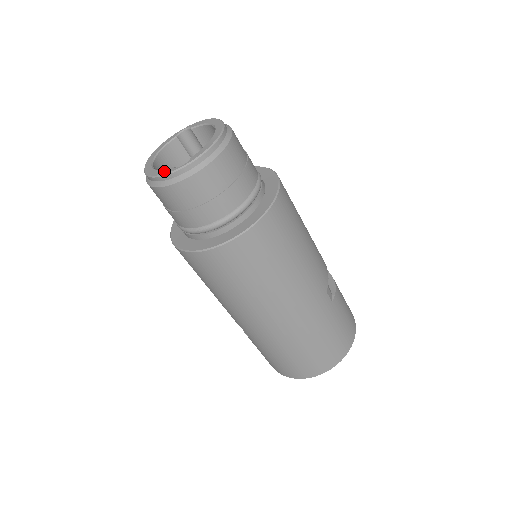
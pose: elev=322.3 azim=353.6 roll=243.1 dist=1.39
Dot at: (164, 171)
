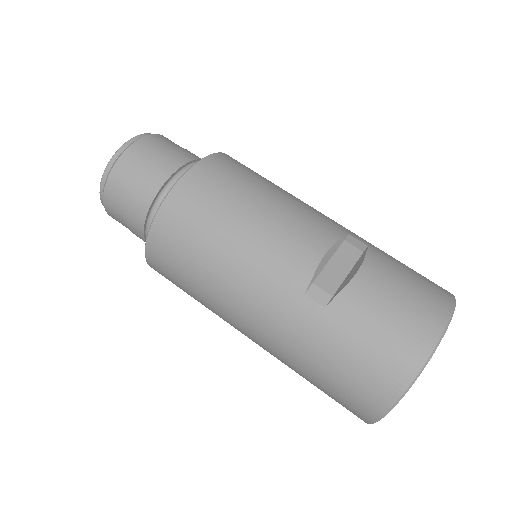
Dot at: occluded
